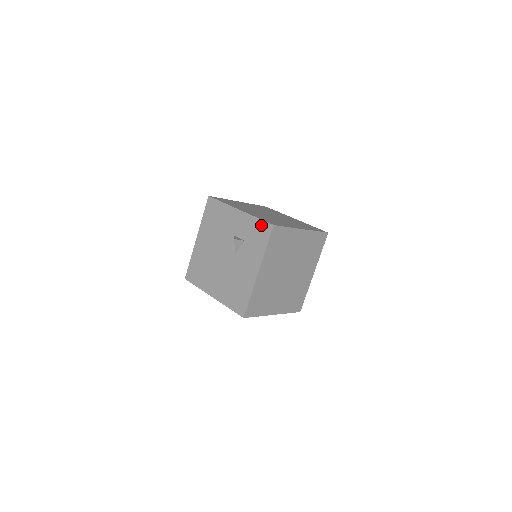
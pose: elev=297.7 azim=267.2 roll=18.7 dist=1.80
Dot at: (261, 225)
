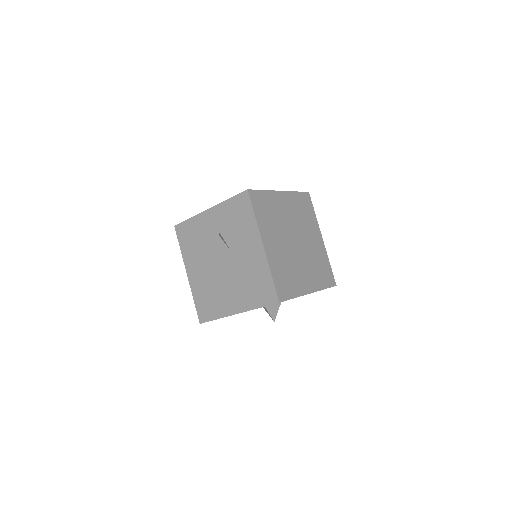
Dot at: (236, 201)
